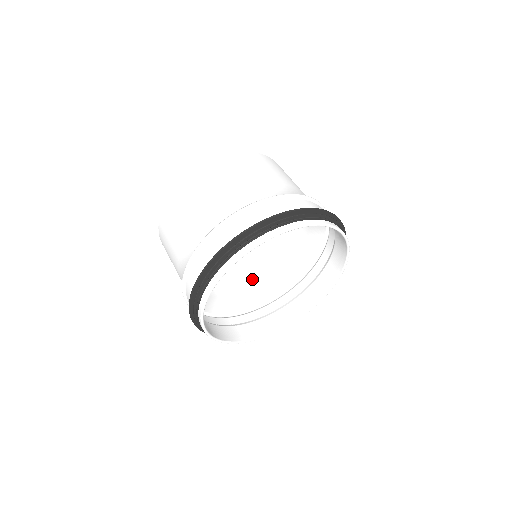
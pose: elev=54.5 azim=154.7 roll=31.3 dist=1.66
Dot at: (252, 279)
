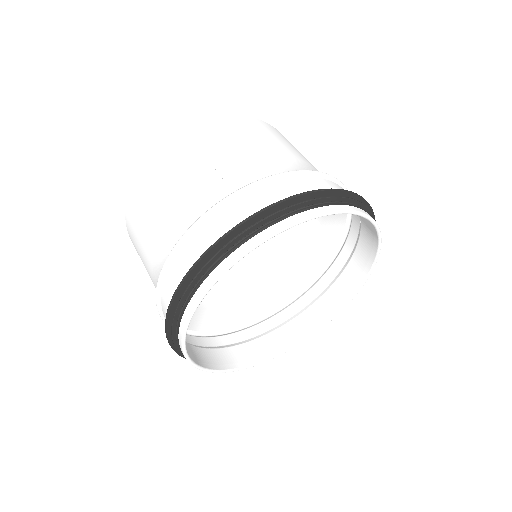
Dot at: occluded
